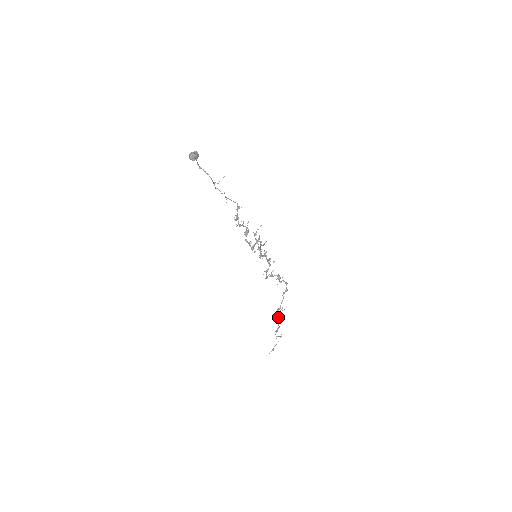
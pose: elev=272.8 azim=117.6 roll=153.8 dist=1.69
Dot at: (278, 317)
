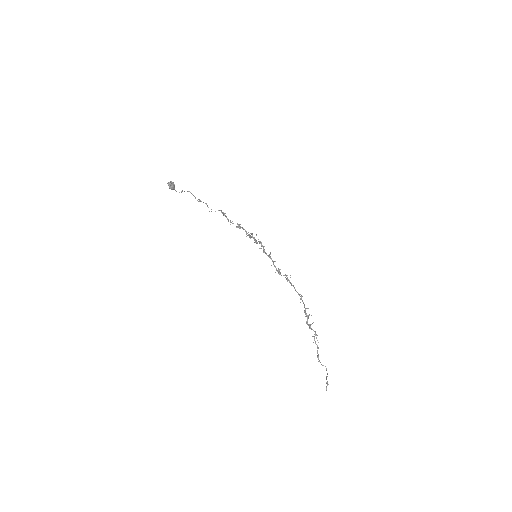
Dot at: (309, 325)
